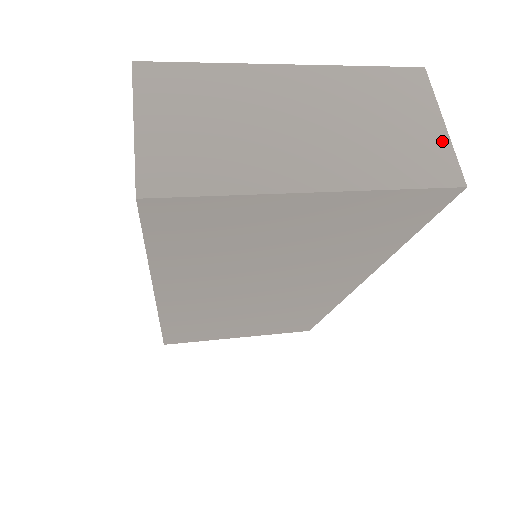
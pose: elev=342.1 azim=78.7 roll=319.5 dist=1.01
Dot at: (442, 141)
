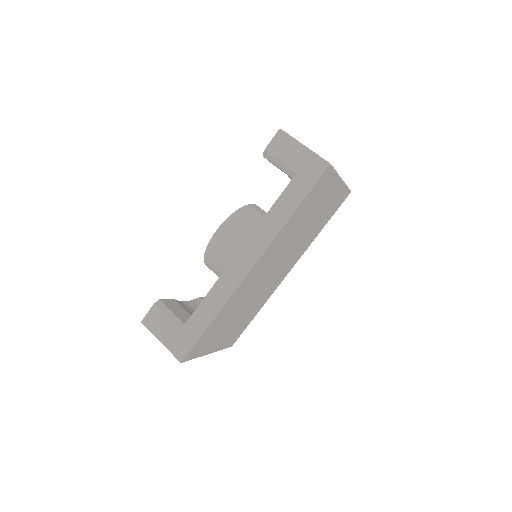
Dot at: occluded
